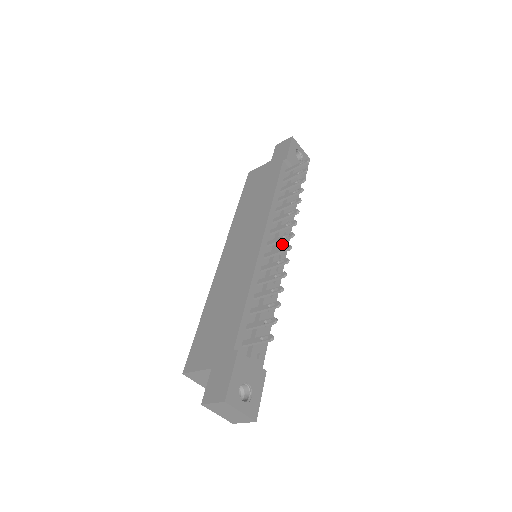
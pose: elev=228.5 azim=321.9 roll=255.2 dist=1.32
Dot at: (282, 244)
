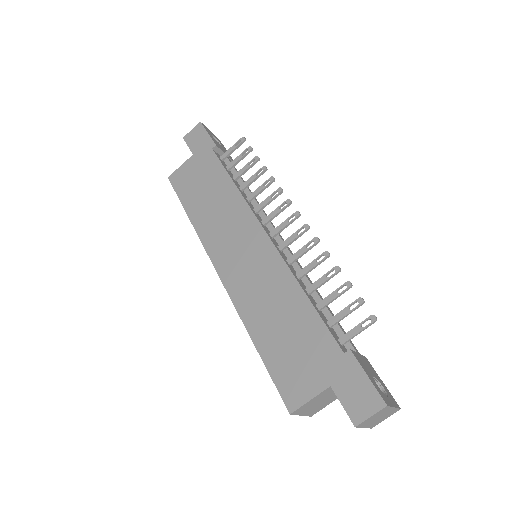
Dot at: occluded
